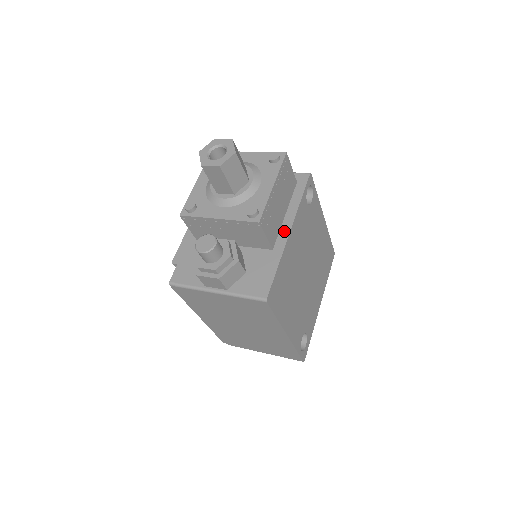
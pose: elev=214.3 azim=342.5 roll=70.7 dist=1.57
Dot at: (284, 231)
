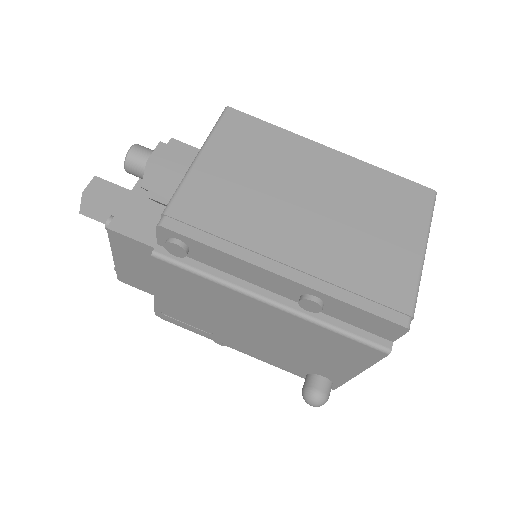
Dot at: occluded
